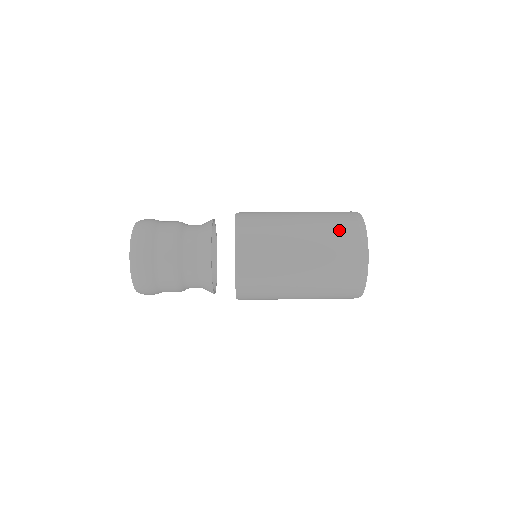
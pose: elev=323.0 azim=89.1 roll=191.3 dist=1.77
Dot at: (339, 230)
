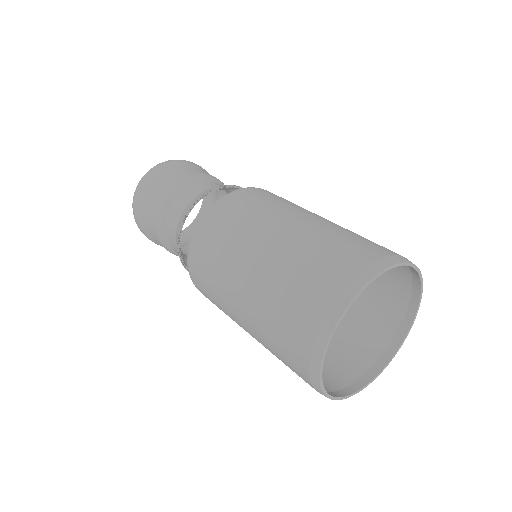
Dot at: (285, 327)
